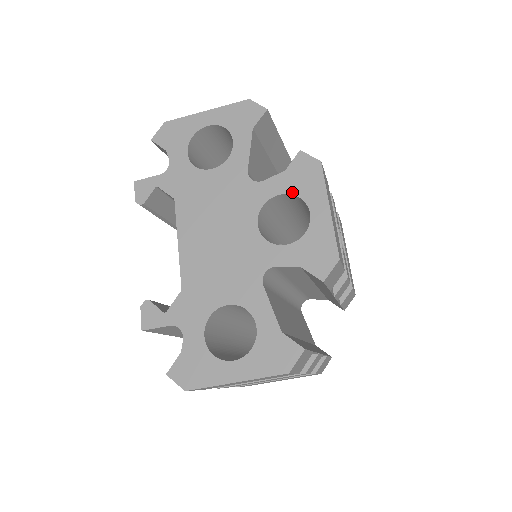
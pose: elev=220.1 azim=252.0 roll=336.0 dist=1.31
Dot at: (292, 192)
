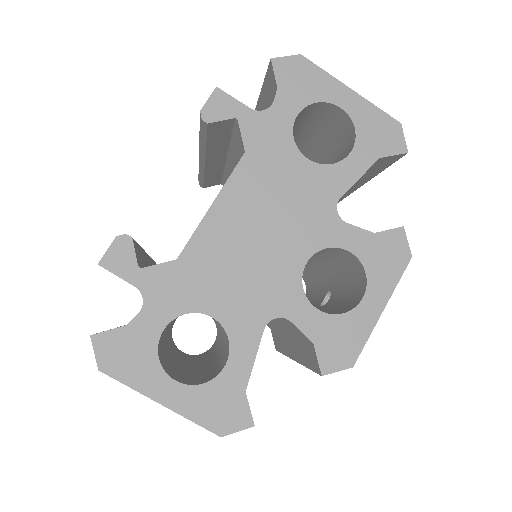
Dot at: (364, 261)
